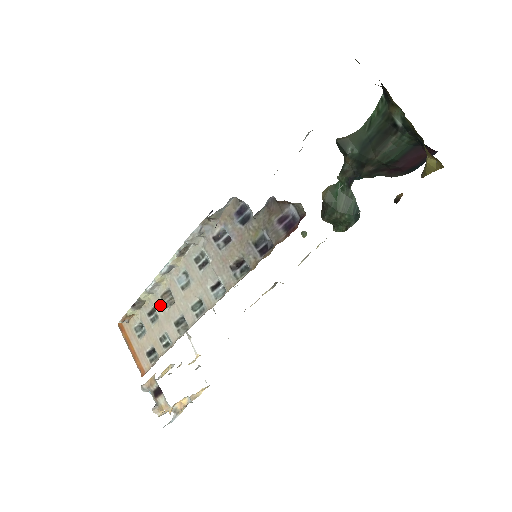
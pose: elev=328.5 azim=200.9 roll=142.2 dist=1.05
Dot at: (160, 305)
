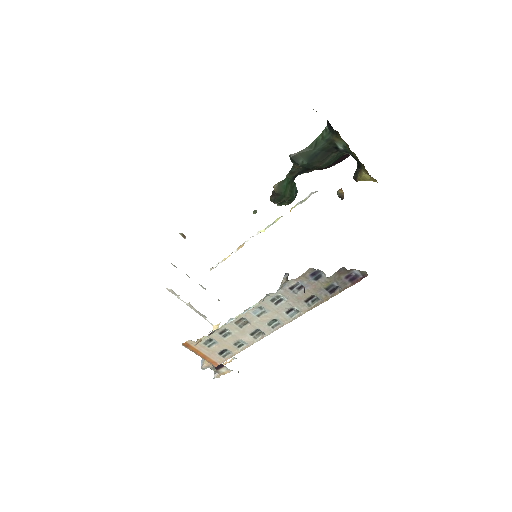
Dot at: (234, 327)
